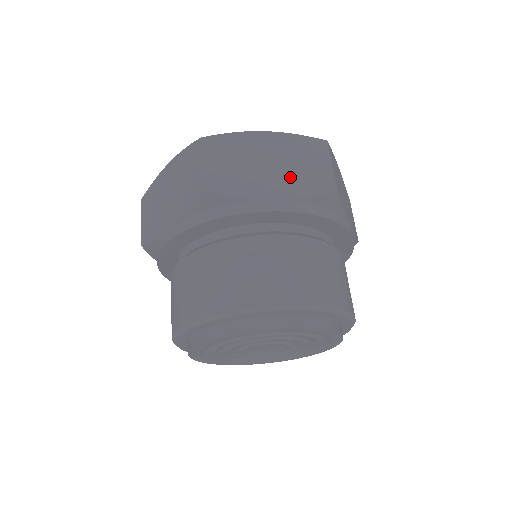
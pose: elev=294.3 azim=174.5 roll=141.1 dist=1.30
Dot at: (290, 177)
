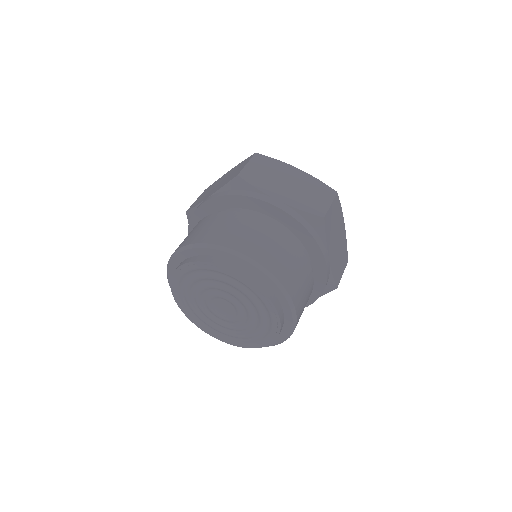
Dot at: occluded
